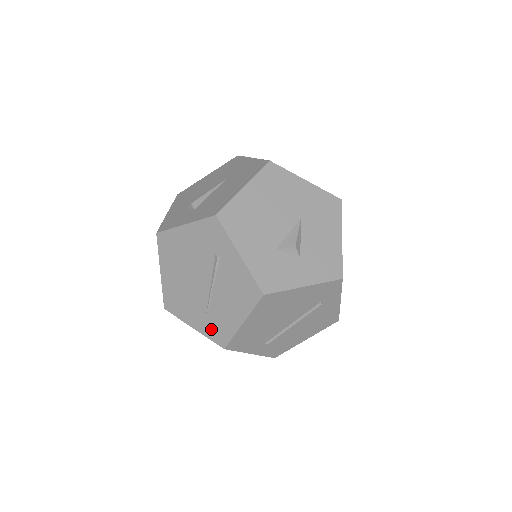
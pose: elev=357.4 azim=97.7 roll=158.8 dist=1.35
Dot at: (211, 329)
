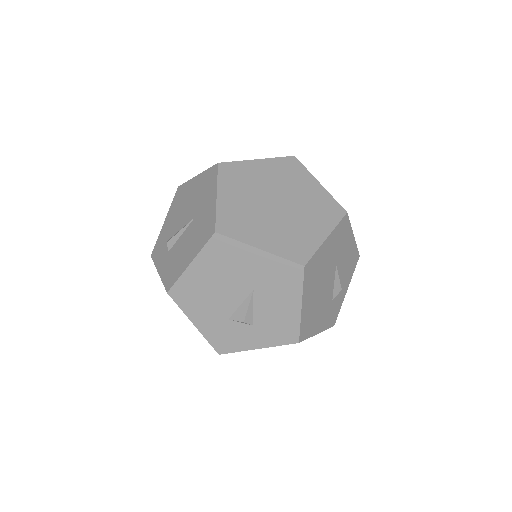
Dot at: occluded
